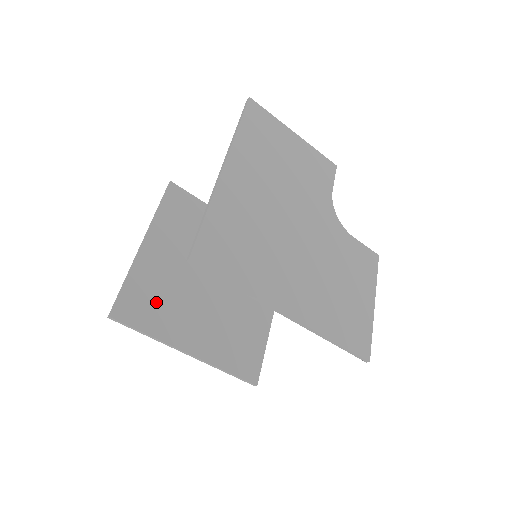
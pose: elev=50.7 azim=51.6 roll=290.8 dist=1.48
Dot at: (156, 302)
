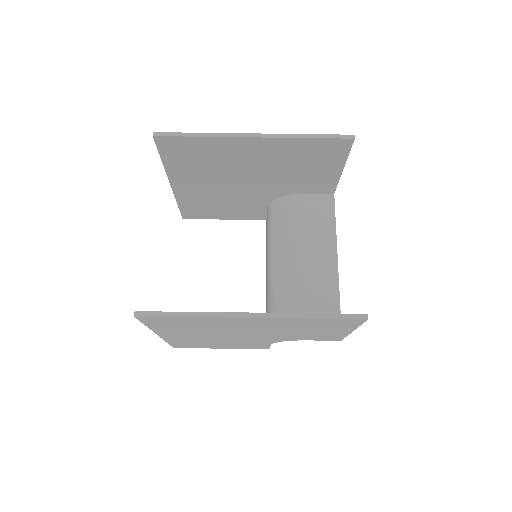
Dot at: occluded
